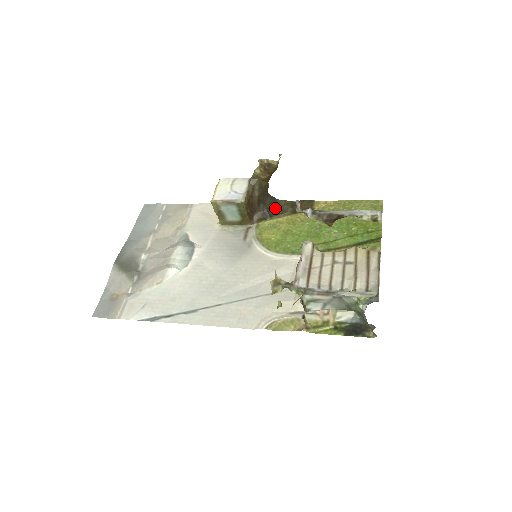
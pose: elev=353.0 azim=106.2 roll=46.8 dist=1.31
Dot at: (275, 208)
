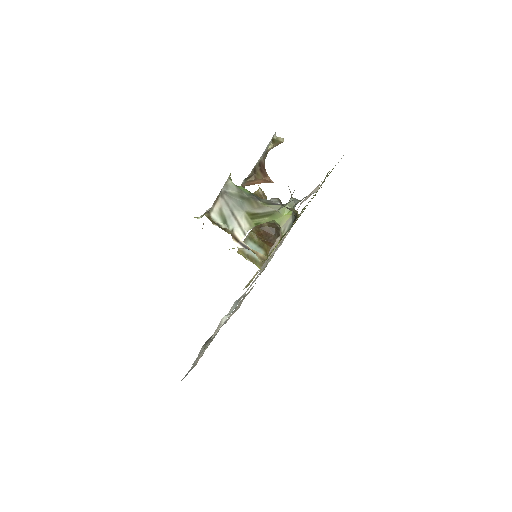
Dot at: occluded
